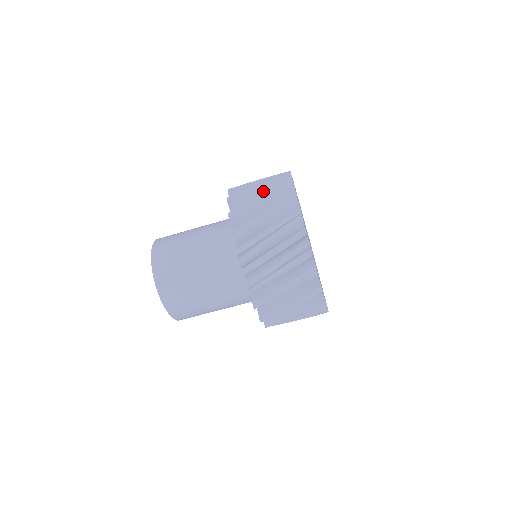
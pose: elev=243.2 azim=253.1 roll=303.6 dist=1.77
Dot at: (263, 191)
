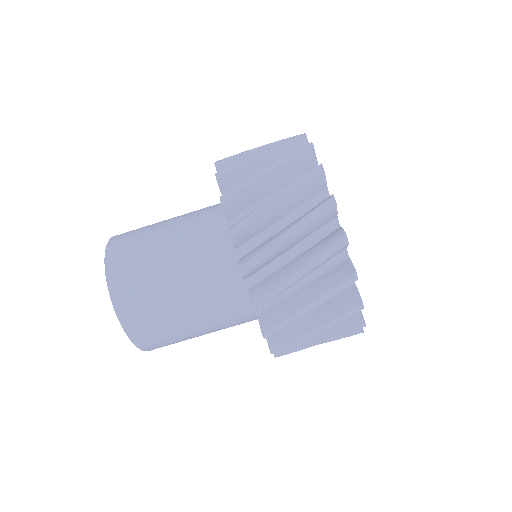
Dot at: occluded
